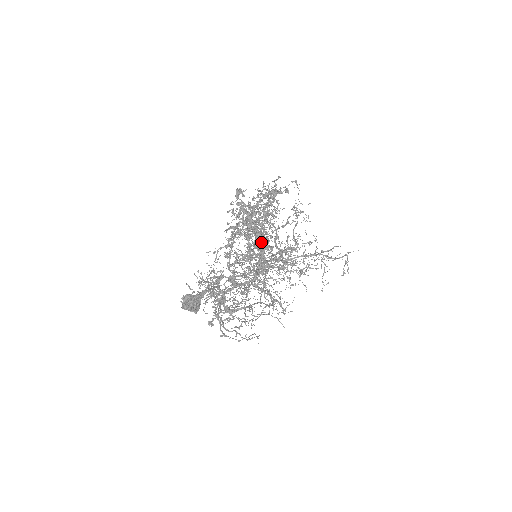
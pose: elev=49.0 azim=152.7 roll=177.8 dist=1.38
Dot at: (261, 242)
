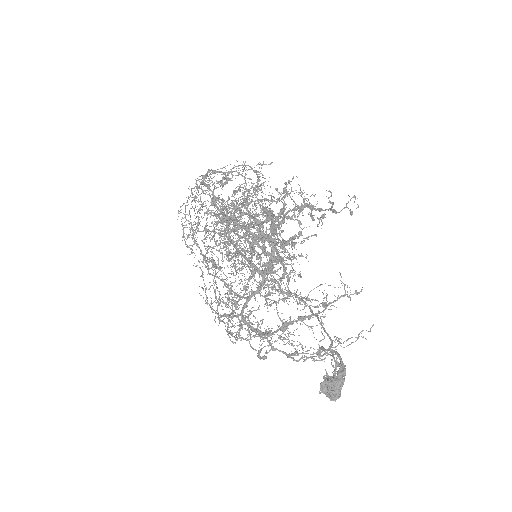
Dot at: (251, 236)
